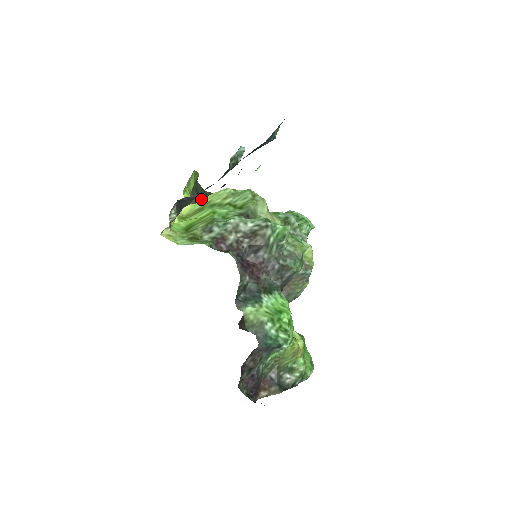
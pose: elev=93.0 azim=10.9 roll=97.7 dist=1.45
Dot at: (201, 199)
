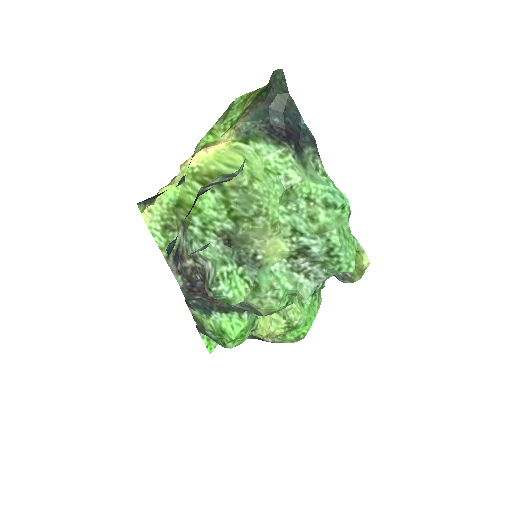
Dot at: (267, 116)
